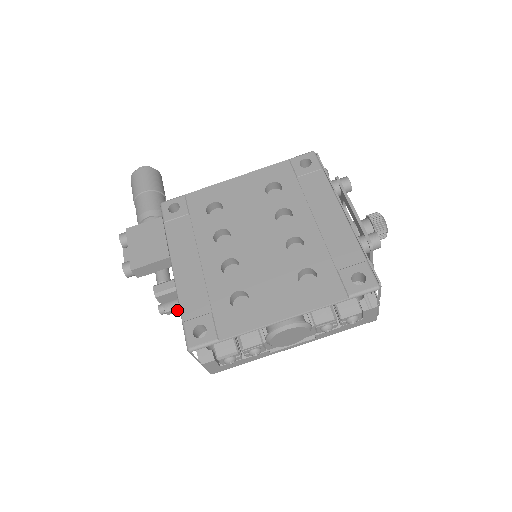
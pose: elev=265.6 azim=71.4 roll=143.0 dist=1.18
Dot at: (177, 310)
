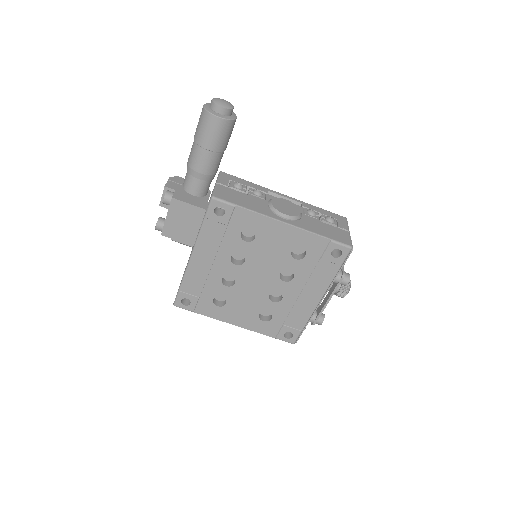
Dot at: occluded
